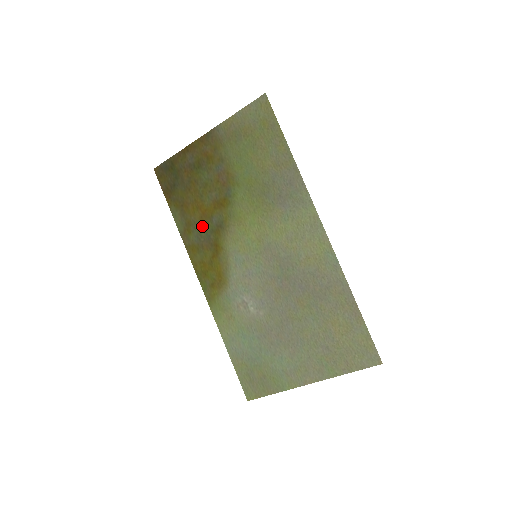
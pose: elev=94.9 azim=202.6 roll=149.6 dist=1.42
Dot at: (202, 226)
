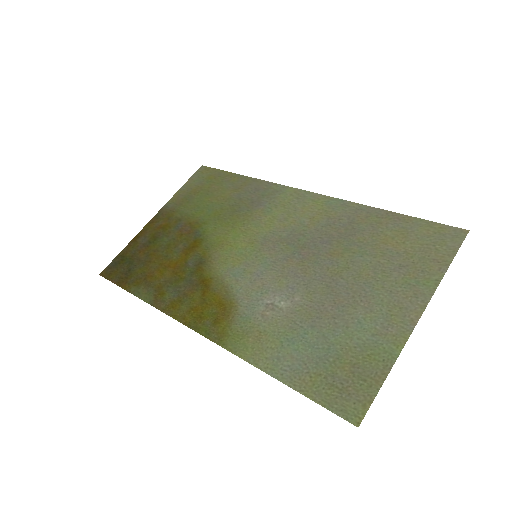
Dot at: (177, 278)
